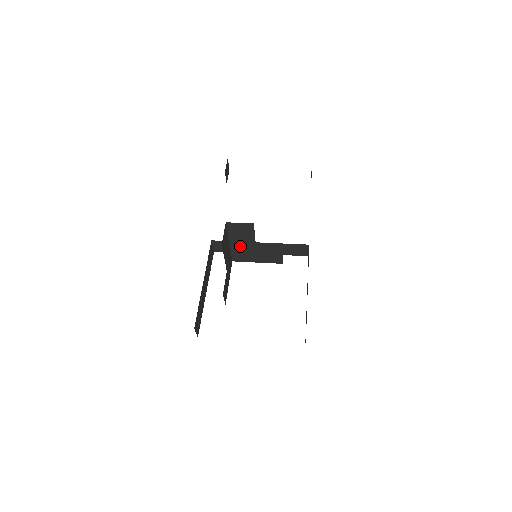
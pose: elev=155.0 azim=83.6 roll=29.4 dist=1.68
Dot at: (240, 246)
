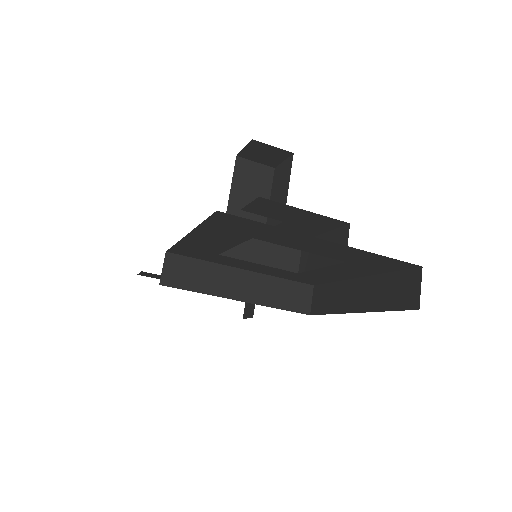
Dot at: (242, 216)
